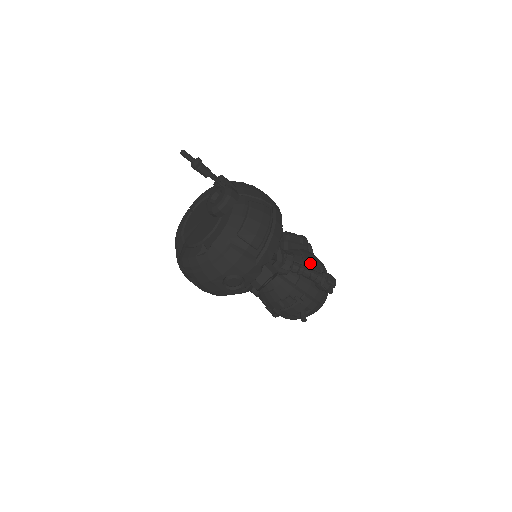
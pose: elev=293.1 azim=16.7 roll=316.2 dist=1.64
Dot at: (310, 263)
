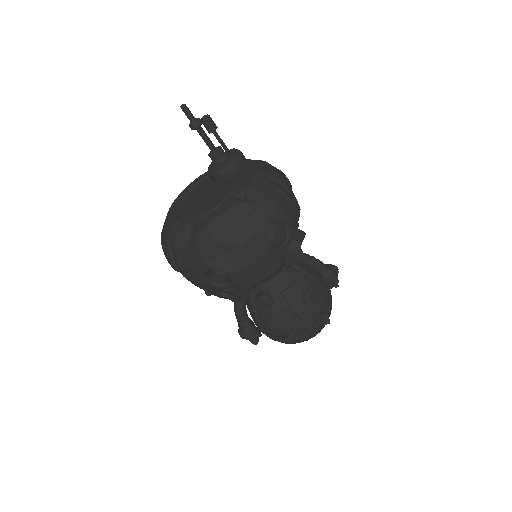
Dot at: occluded
